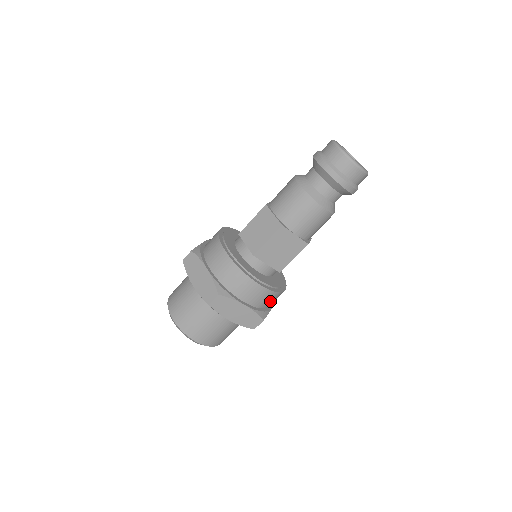
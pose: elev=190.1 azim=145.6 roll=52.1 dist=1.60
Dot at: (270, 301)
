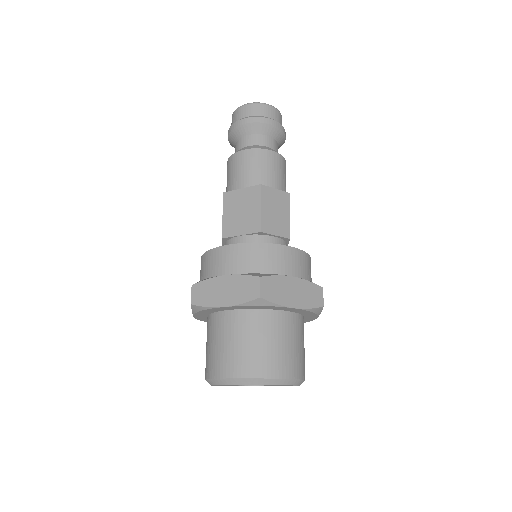
Dot at: (267, 262)
